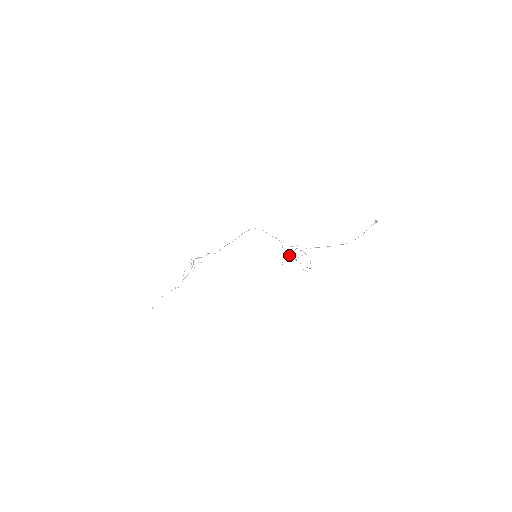
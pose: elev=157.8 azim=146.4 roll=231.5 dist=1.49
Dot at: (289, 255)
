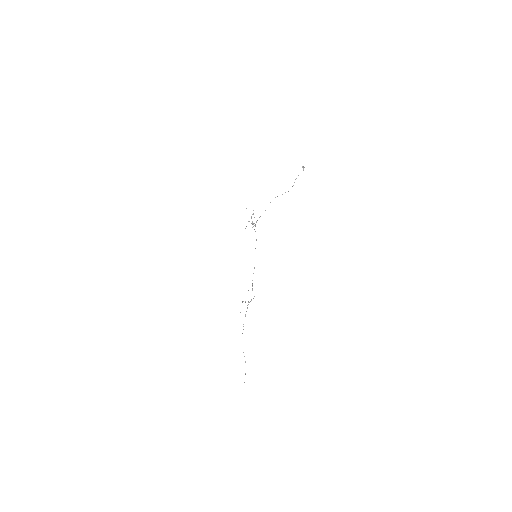
Dot at: occluded
